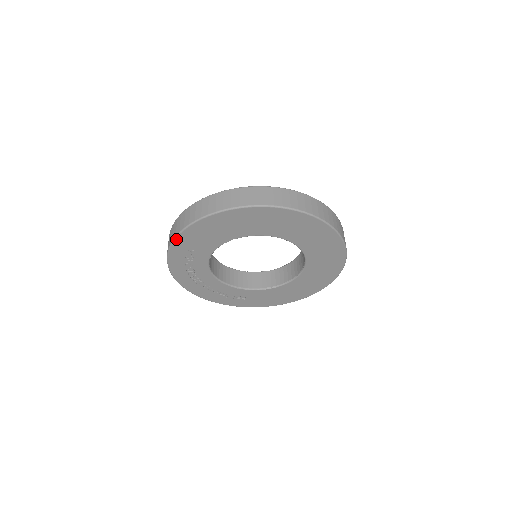
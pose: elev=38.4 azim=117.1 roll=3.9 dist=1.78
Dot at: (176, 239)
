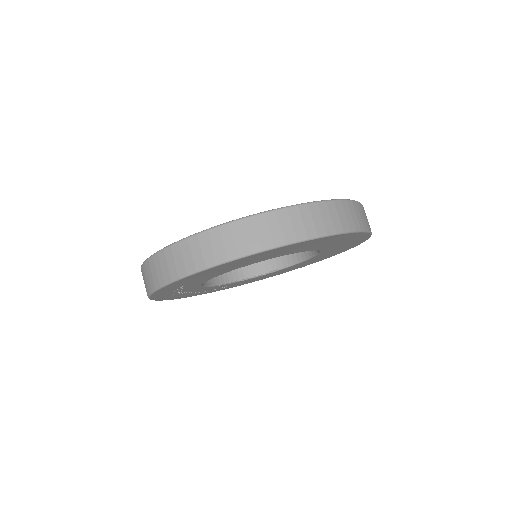
Dot at: (161, 288)
